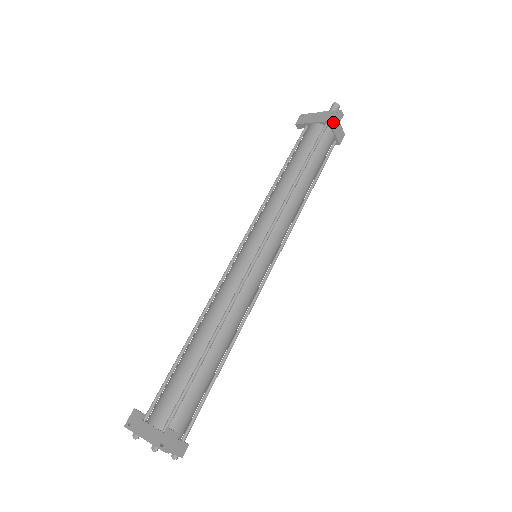
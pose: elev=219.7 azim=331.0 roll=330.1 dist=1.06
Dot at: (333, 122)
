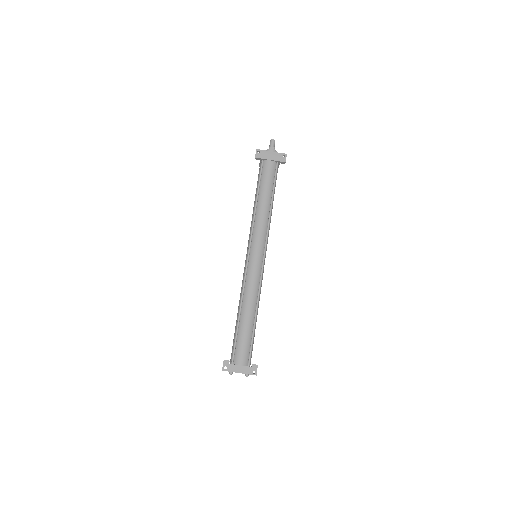
Dot at: (283, 162)
